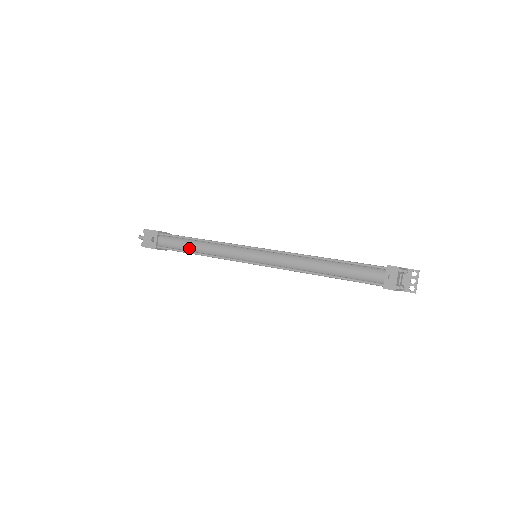
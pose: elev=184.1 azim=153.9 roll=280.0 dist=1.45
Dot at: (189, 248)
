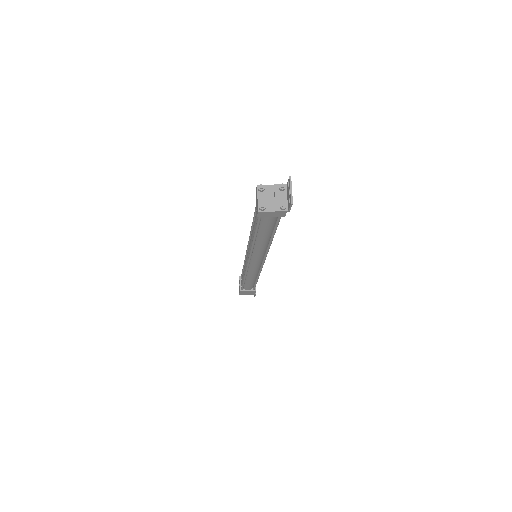
Dot at: (243, 277)
